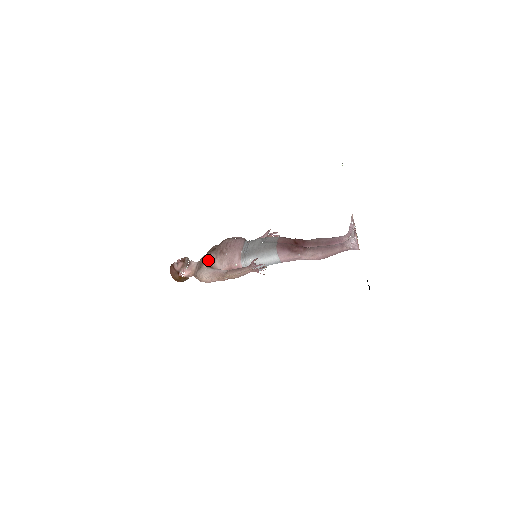
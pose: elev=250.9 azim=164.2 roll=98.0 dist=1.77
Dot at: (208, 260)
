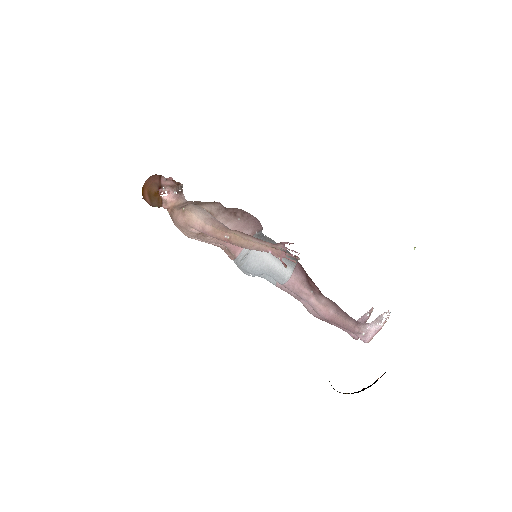
Dot at: (214, 205)
